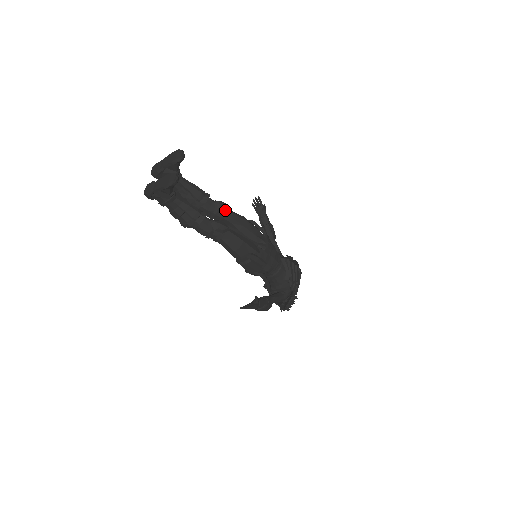
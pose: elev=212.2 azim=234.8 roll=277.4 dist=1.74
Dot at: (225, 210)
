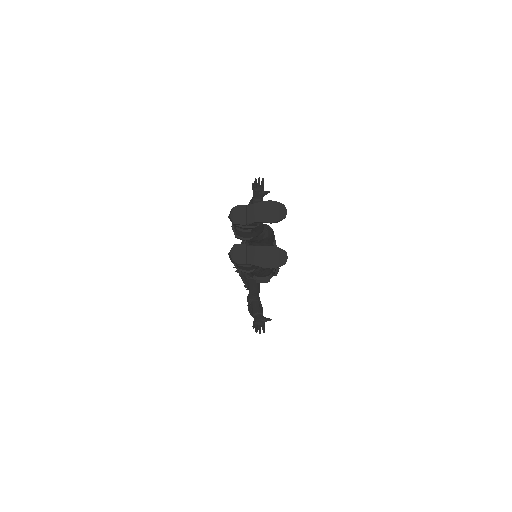
Dot at: occluded
